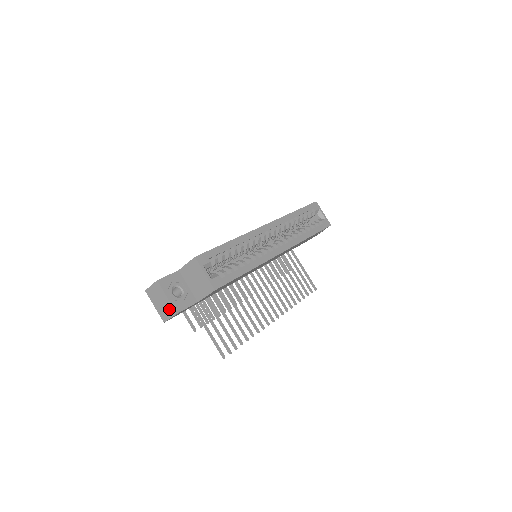
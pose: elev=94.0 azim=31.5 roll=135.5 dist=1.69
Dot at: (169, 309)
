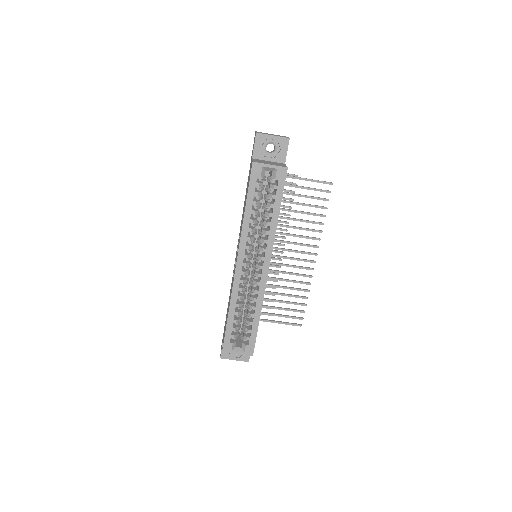
Dot at: occluded
